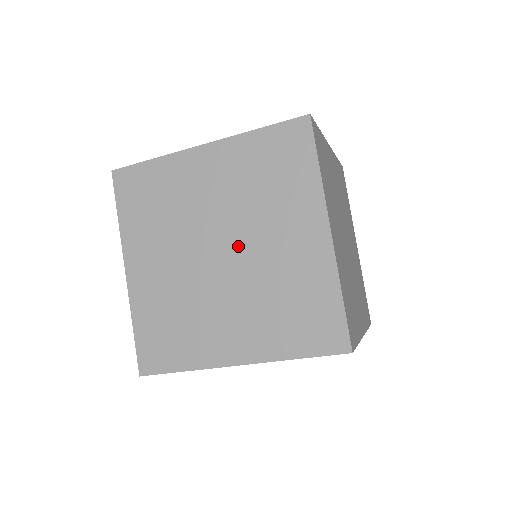
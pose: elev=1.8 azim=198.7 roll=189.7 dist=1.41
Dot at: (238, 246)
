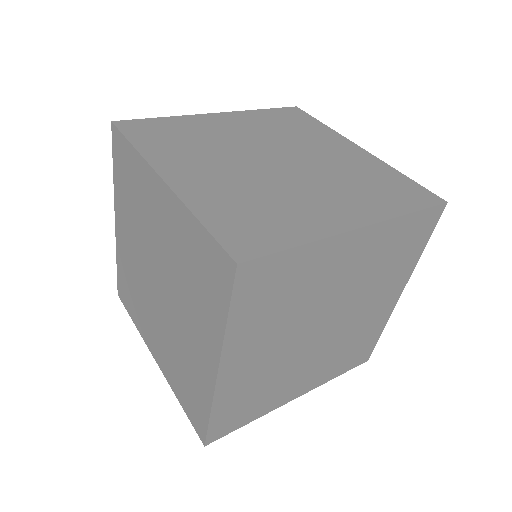
Dot at: (167, 296)
